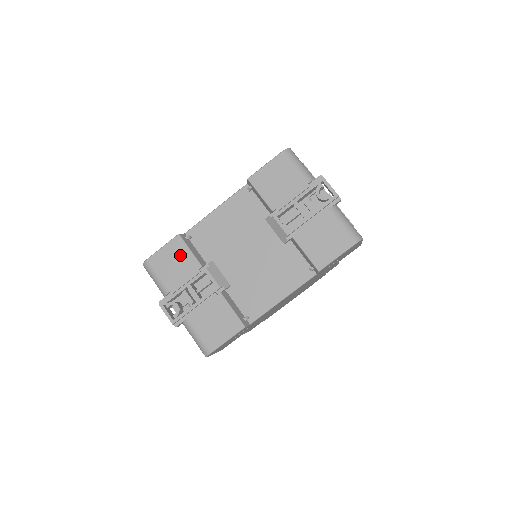
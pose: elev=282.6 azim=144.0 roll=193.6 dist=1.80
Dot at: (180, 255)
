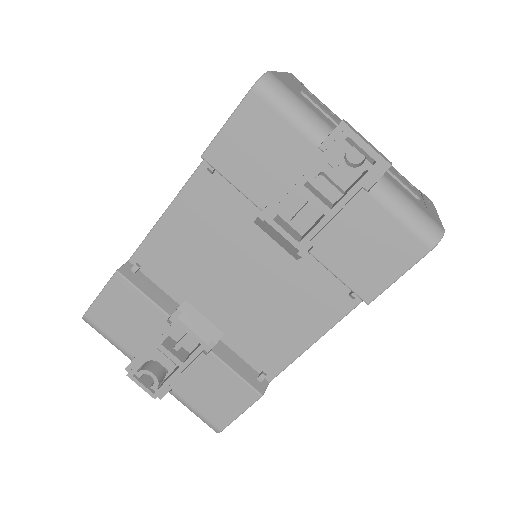
Dot at: (130, 303)
